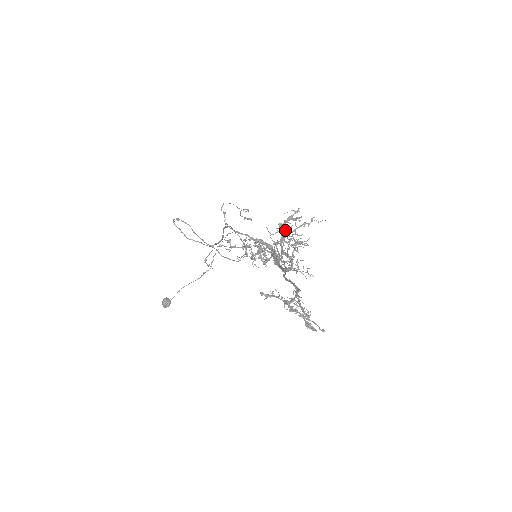
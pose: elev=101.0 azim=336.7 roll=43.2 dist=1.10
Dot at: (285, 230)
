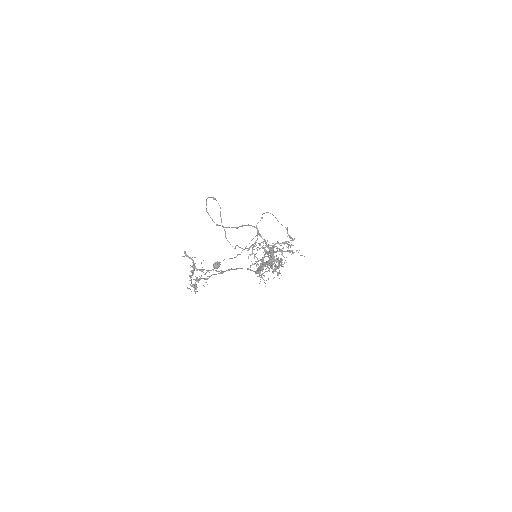
Dot at: (278, 248)
